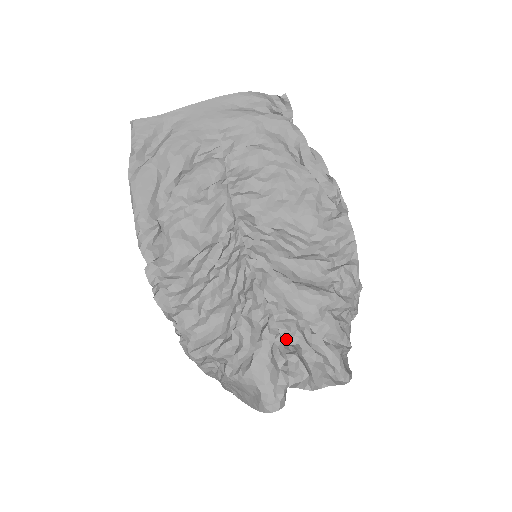
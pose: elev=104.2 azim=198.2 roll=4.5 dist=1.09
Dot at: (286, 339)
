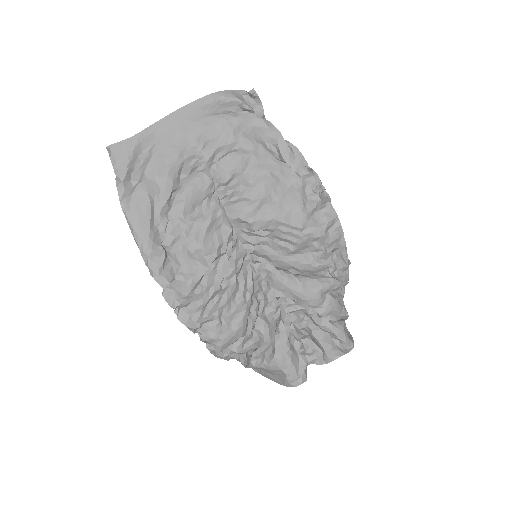
Dot at: (297, 325)
